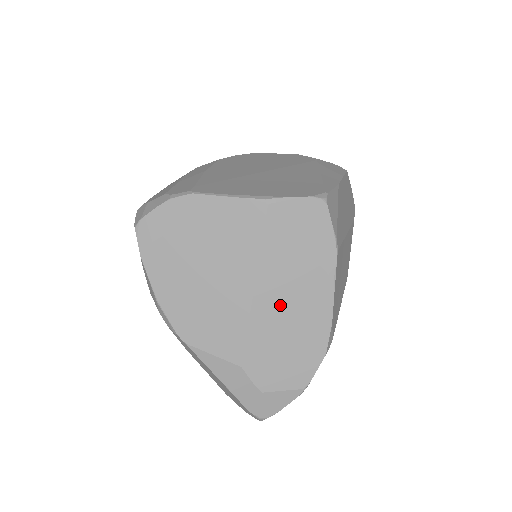
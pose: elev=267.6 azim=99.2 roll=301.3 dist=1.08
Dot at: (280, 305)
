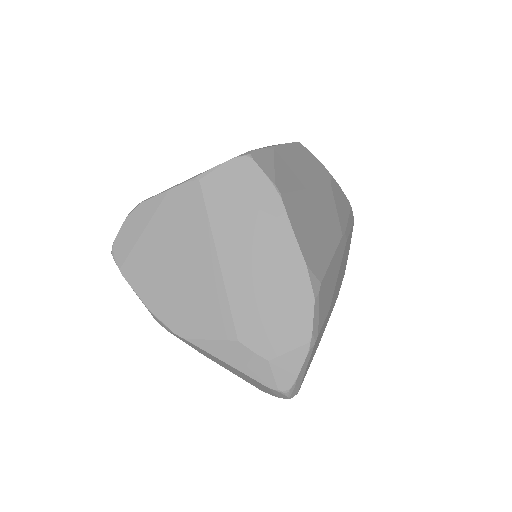
Dot at: (248, 266)
